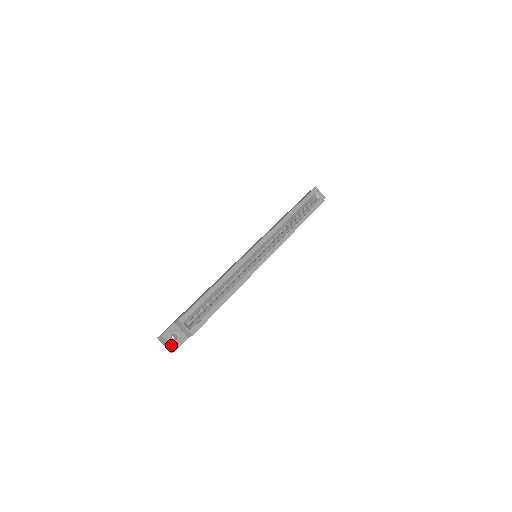
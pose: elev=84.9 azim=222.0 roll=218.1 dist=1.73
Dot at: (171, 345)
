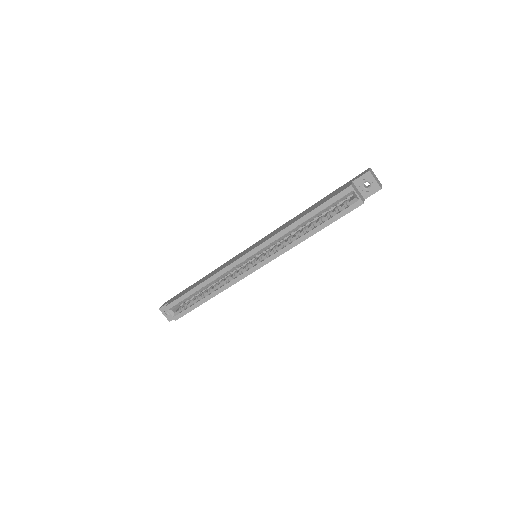
Dot at: (166, 317)
